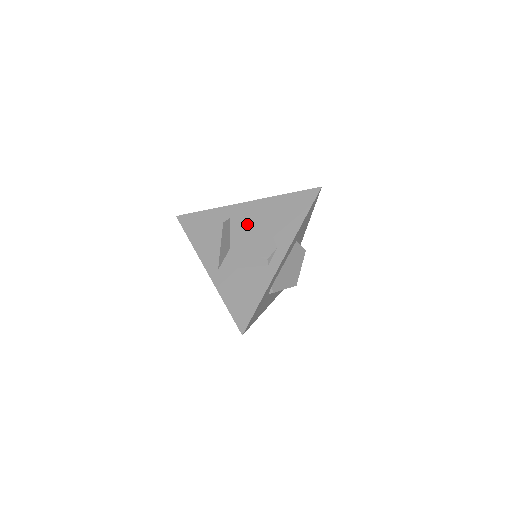
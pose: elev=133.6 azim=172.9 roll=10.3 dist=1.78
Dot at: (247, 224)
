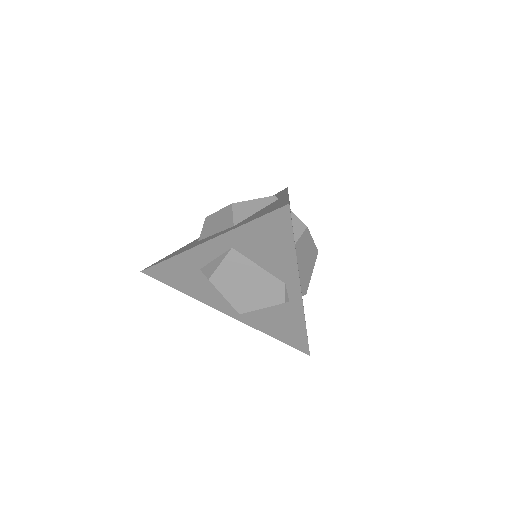
Dot at: (232, 276)
